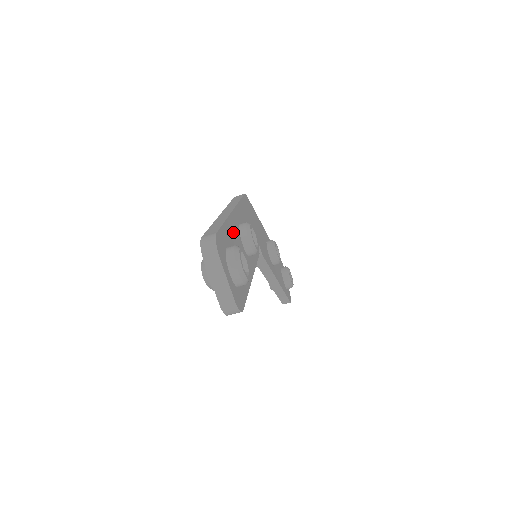
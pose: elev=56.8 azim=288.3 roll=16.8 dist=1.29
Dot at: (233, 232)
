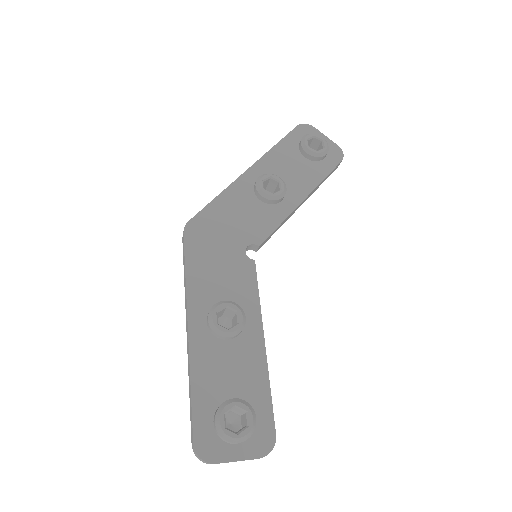
Dot at: (207, 366)
